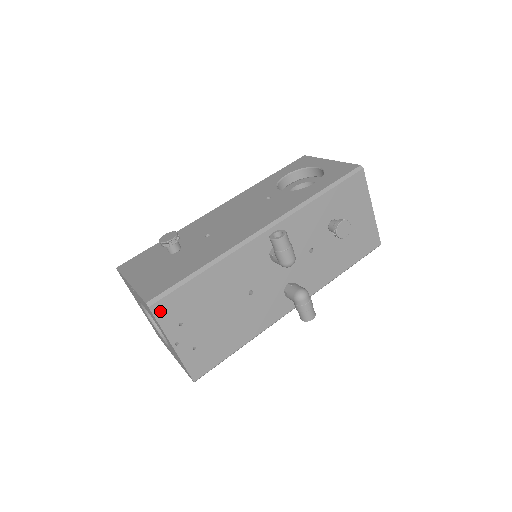
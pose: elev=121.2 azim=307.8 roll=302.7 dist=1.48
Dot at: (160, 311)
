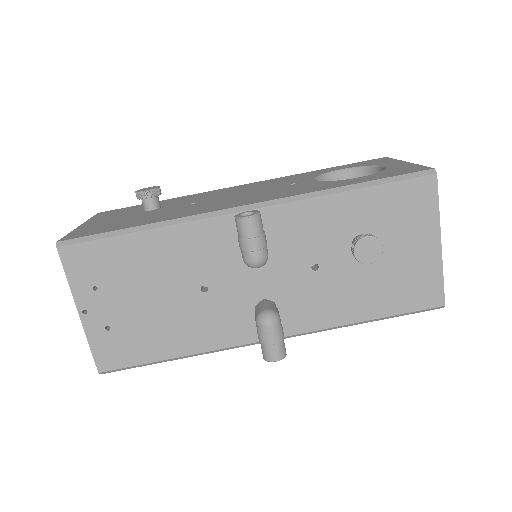
Dot at: (71, 259)
